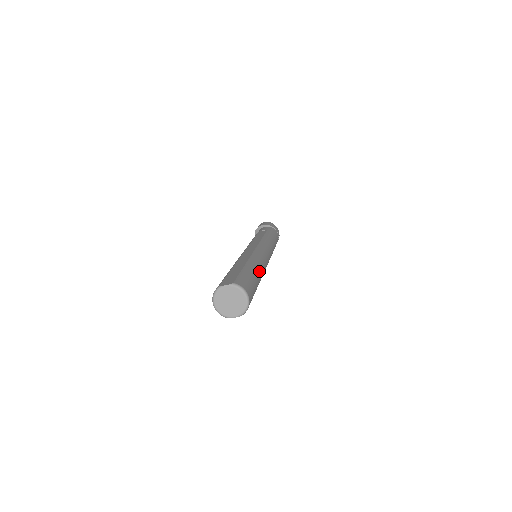
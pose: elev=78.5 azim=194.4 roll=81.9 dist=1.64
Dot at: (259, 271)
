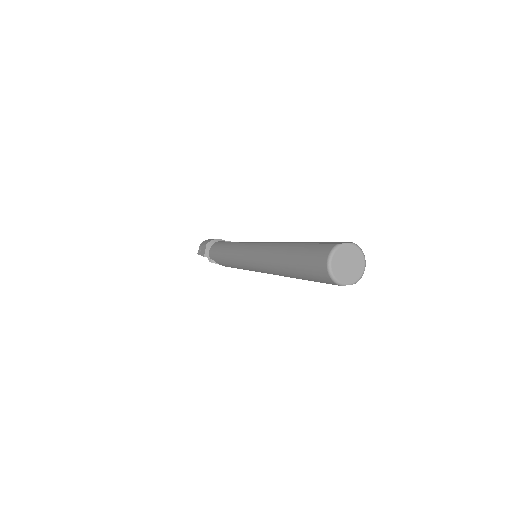
Dot at: occluded
